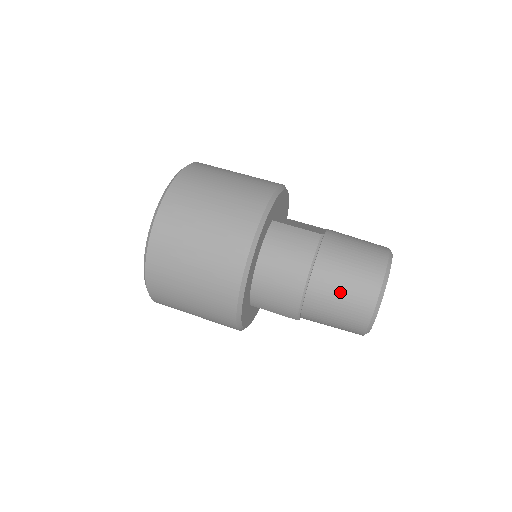
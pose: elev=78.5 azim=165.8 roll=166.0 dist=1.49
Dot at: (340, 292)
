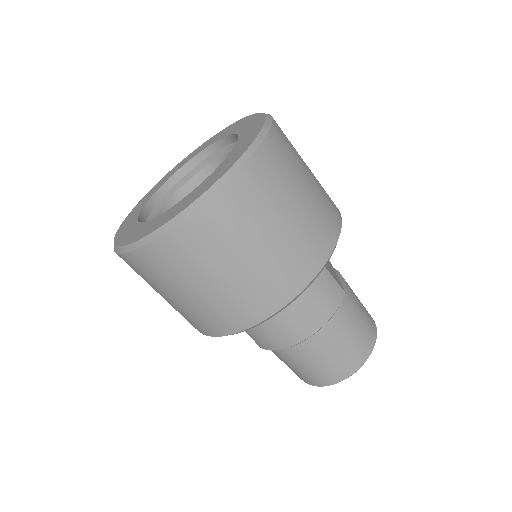
Dot at: (326, 357)
